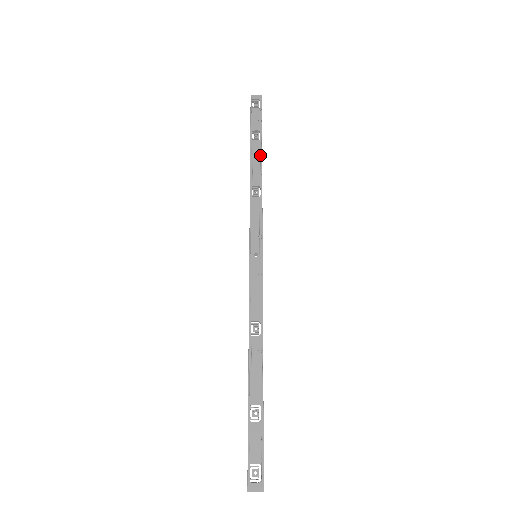
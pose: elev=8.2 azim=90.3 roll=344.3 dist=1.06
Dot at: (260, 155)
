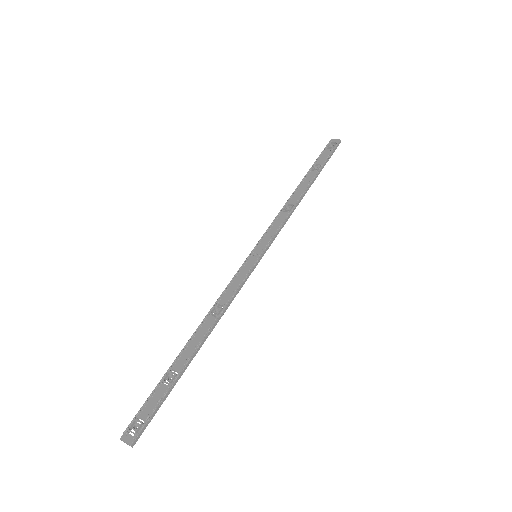
Dot at: (310, 182)
